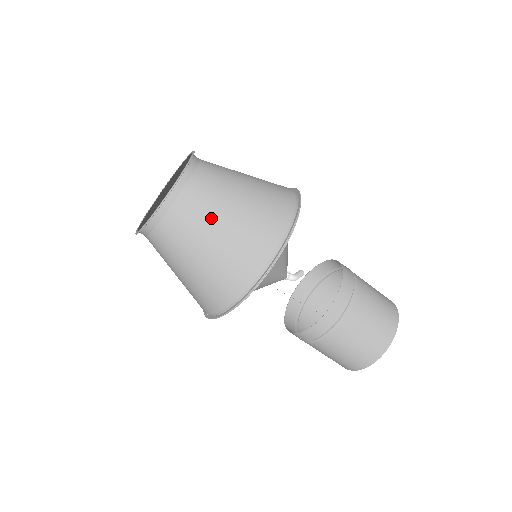
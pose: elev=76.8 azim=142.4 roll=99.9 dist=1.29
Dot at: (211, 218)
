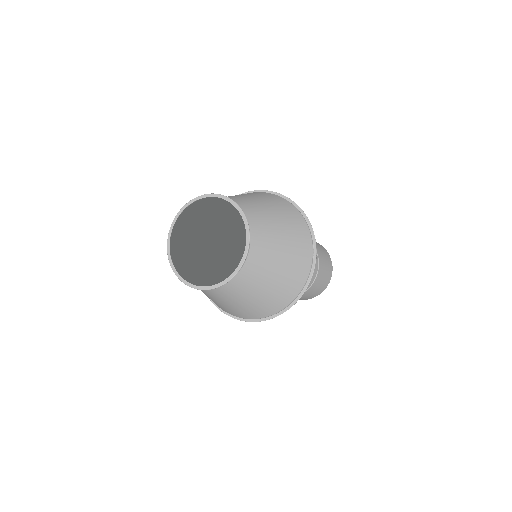
Dot at: (271, 224)
